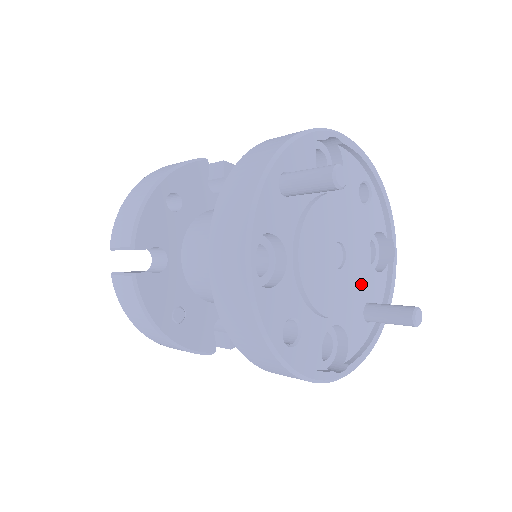
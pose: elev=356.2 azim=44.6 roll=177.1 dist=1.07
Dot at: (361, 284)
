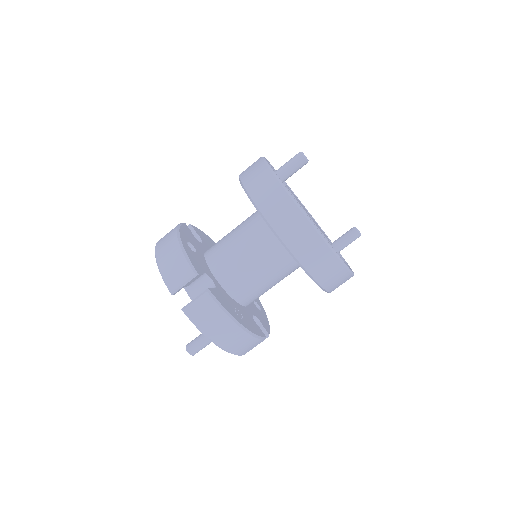
Dot at: (323, 232)
